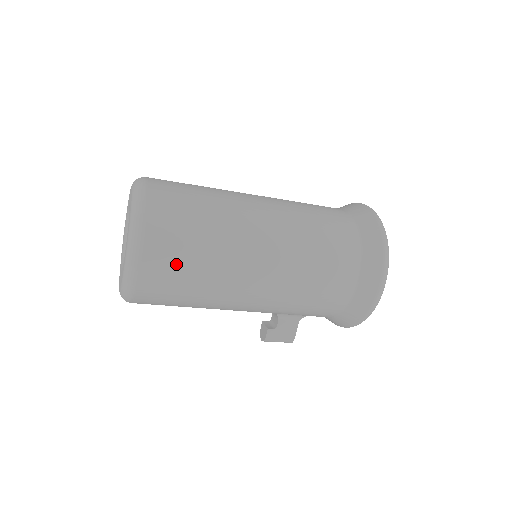
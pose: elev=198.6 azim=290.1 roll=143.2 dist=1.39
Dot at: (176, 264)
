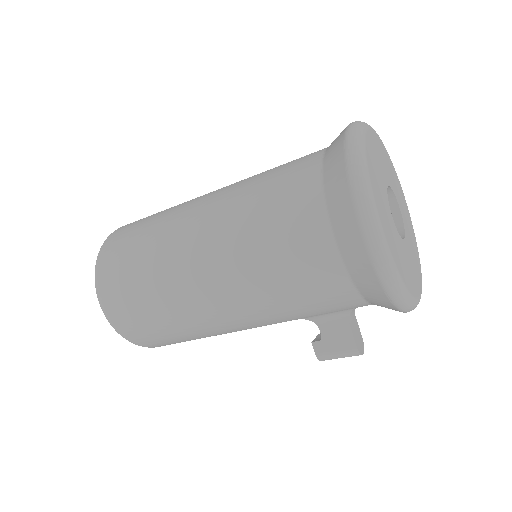
Dot at: (128, 296)
